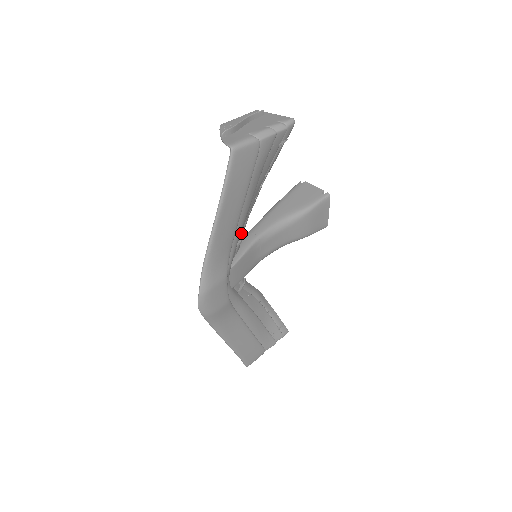
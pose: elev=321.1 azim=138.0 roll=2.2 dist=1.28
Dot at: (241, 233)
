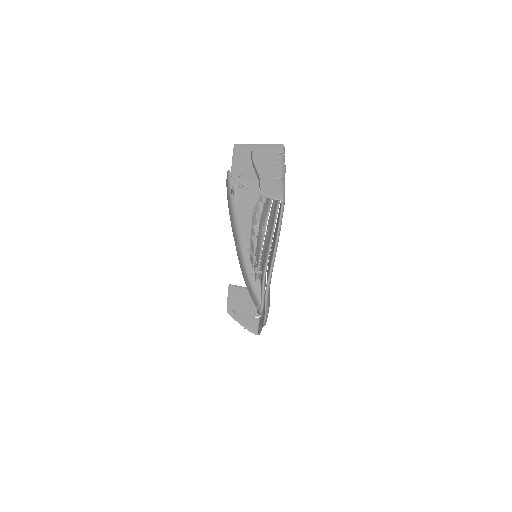
Dot at: (255, 249)
